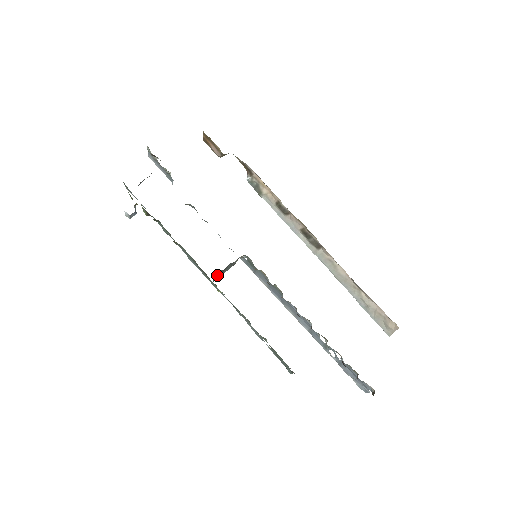
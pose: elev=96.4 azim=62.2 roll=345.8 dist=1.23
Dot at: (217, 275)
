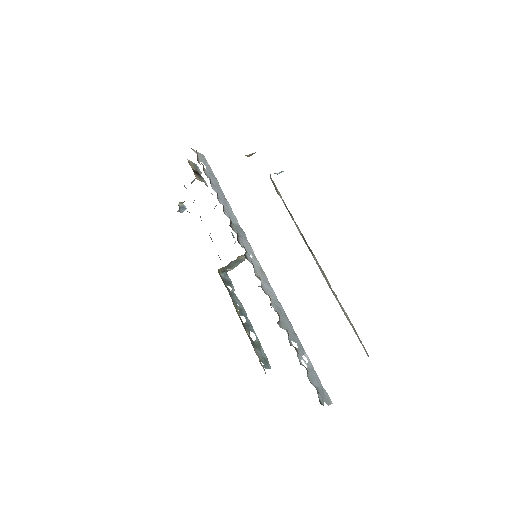
Dot at: (226, 269)
